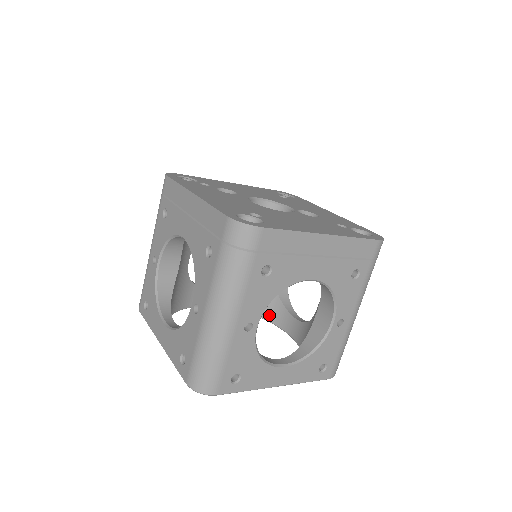
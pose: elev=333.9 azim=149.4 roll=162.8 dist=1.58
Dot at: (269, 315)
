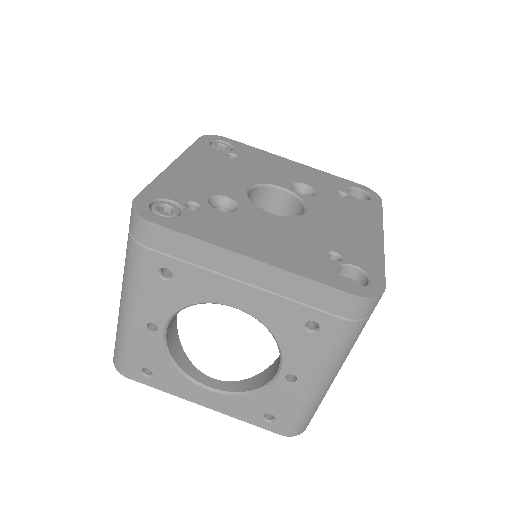
Dot at: occluded
